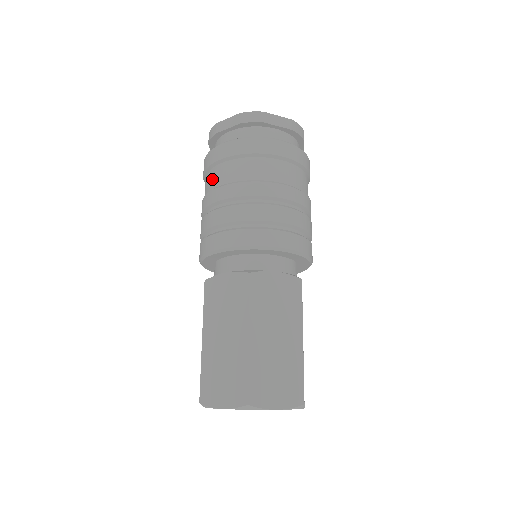
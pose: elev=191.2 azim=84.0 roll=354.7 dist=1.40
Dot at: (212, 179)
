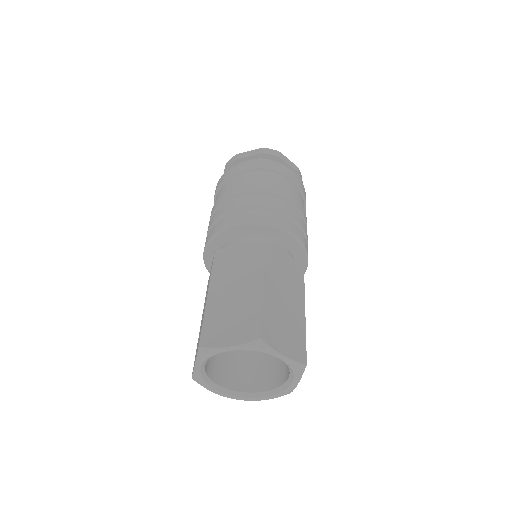
Dot at: (231, 184)
